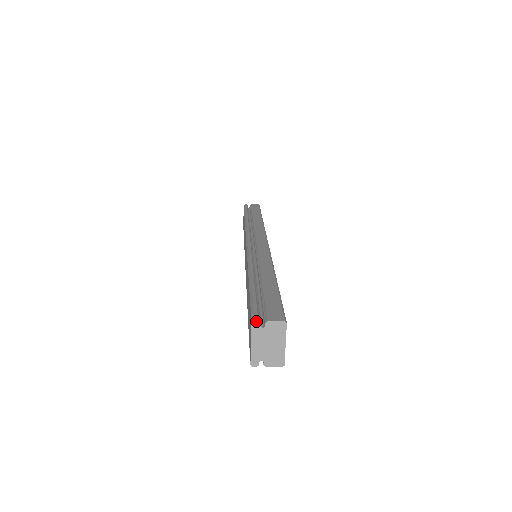
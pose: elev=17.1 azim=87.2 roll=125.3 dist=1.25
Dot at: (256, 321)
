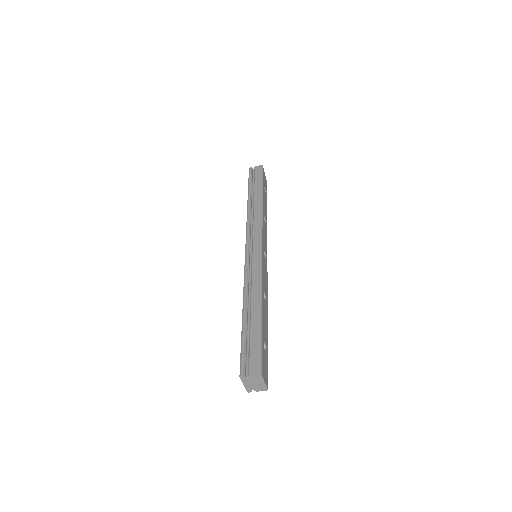
Dot at: (242, 376)
